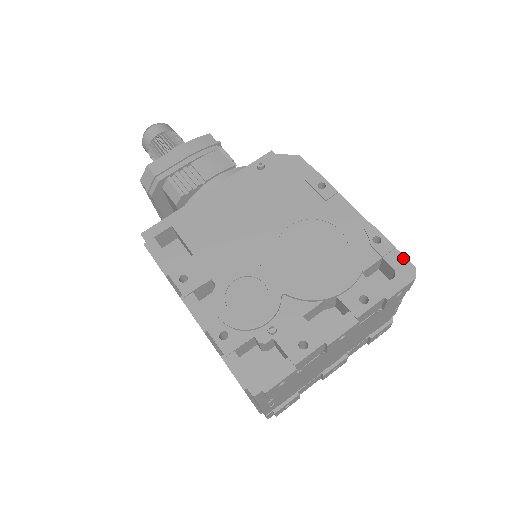
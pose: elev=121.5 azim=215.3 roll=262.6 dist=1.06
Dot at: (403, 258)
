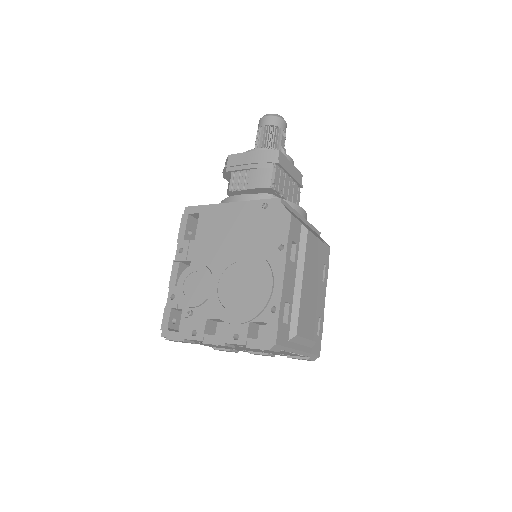
Dot at: (275, 333)
